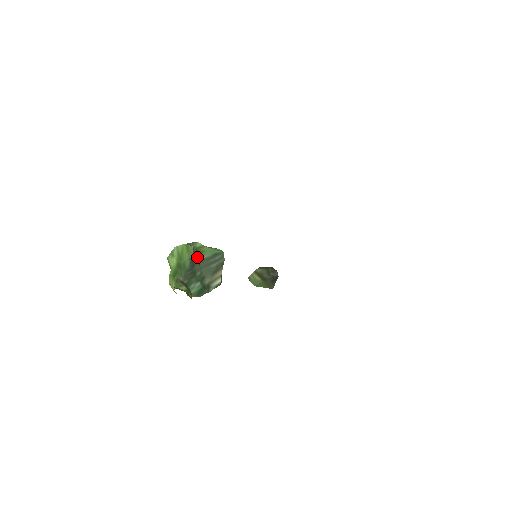
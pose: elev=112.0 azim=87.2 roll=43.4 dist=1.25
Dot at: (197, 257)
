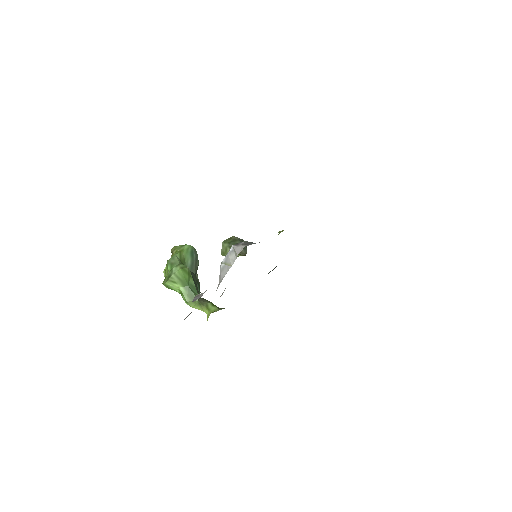
Dot at: occluded
